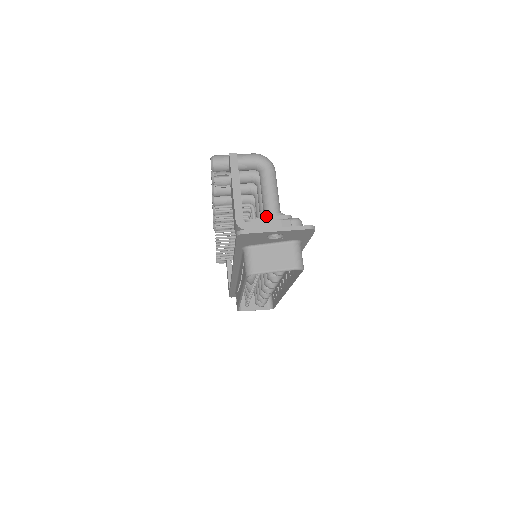
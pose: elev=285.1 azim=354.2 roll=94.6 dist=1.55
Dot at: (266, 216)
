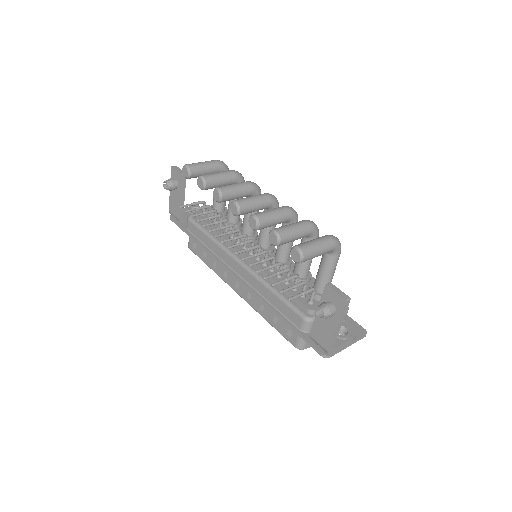
Dot at: occluded
